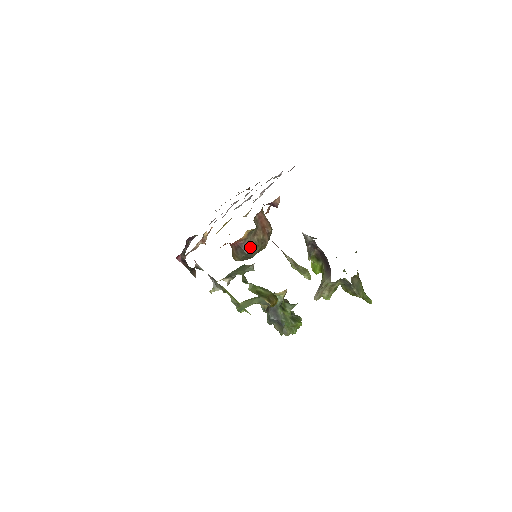
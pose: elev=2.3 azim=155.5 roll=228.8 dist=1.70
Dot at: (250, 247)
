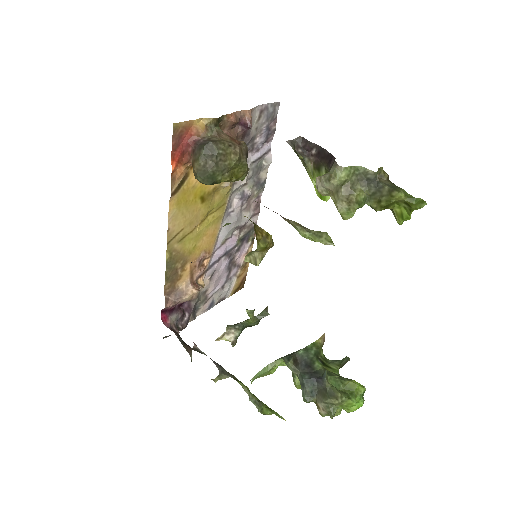
Dot at: (210, 141)
